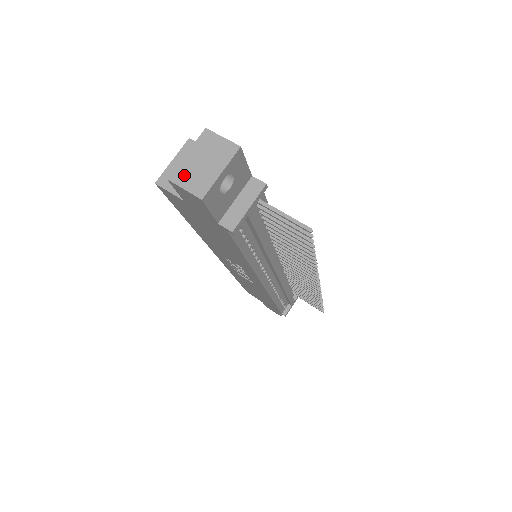
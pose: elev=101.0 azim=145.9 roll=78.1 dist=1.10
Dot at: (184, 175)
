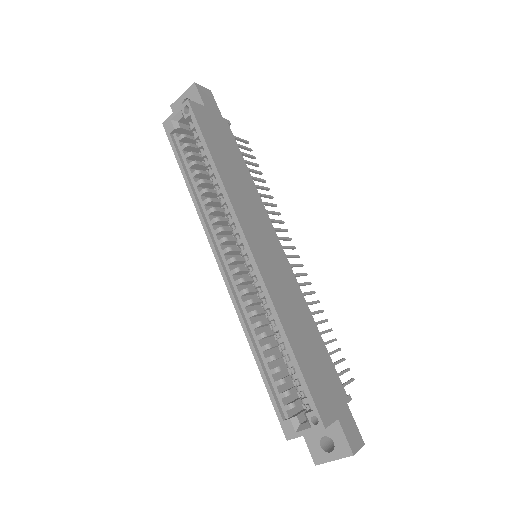
Dot at: occluded
